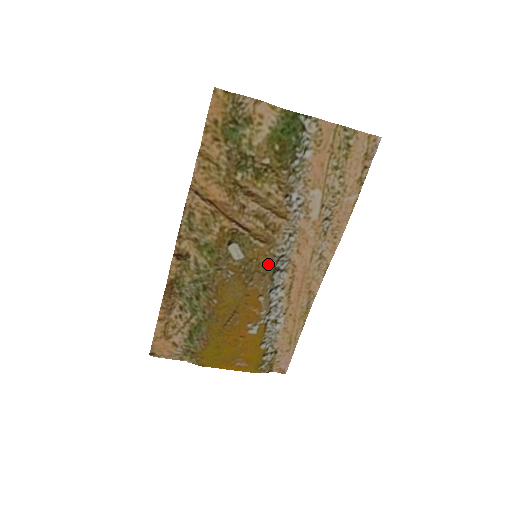
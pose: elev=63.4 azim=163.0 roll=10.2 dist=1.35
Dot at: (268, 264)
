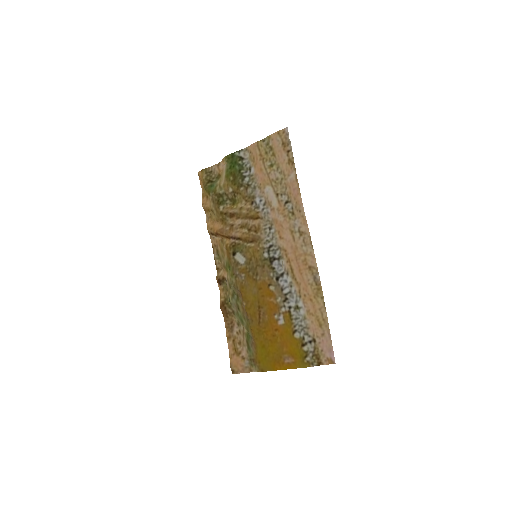
Dot at: (263, 257)
